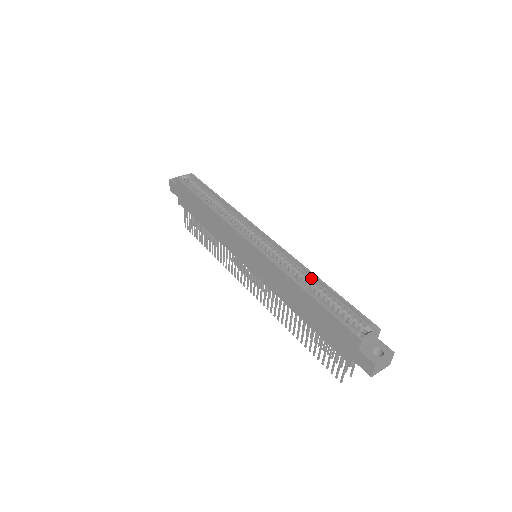
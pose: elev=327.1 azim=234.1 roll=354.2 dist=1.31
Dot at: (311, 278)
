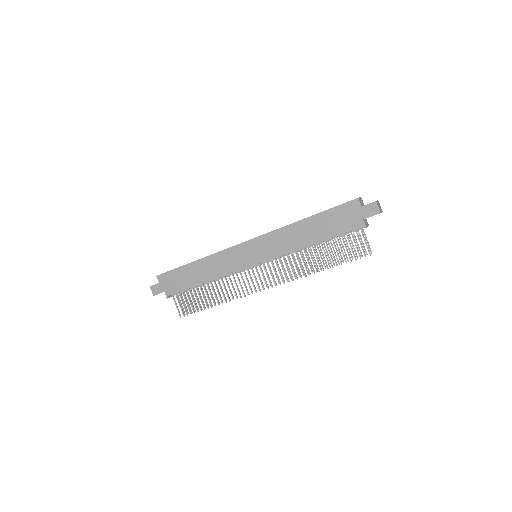
Dot at: occluded
